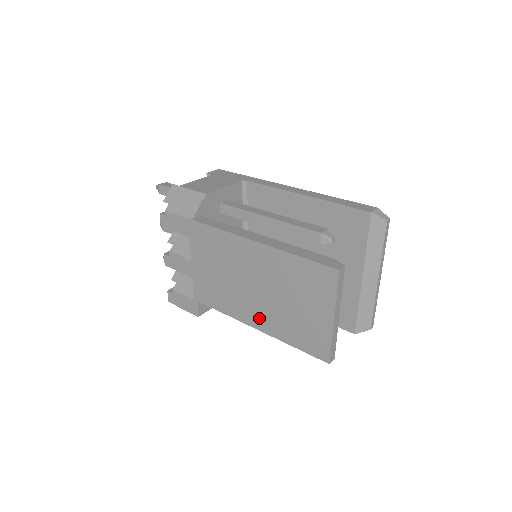
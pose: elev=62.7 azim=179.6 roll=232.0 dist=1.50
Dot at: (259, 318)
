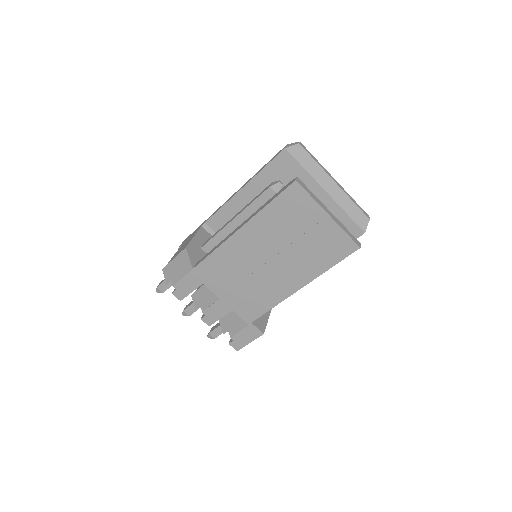
Dot at: (294, 278)
